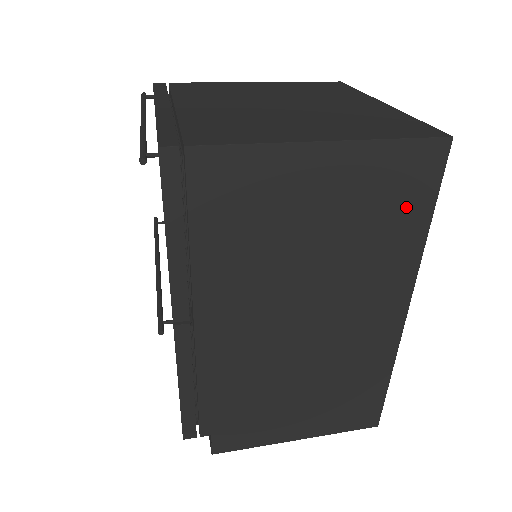
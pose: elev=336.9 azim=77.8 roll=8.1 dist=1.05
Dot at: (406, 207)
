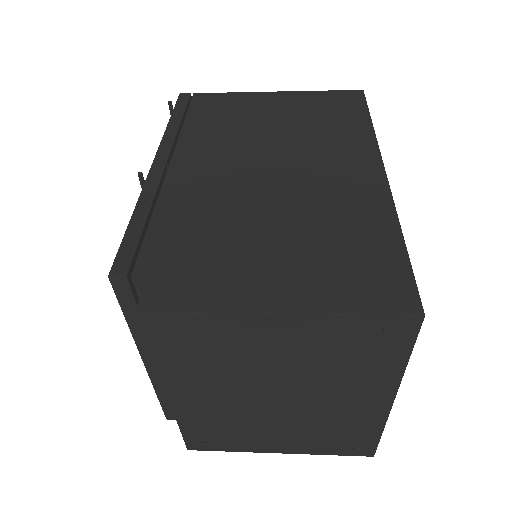
Dot at: (345, 113)
